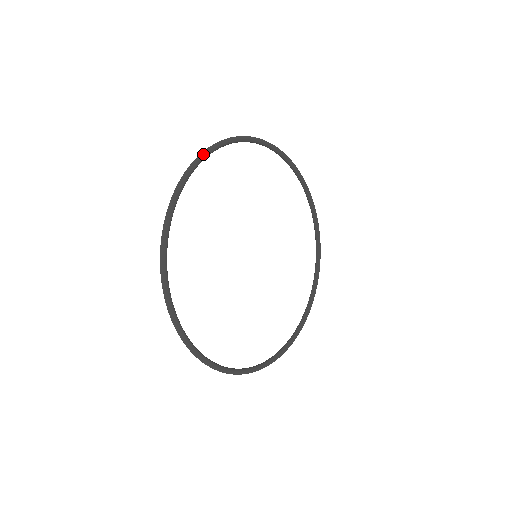
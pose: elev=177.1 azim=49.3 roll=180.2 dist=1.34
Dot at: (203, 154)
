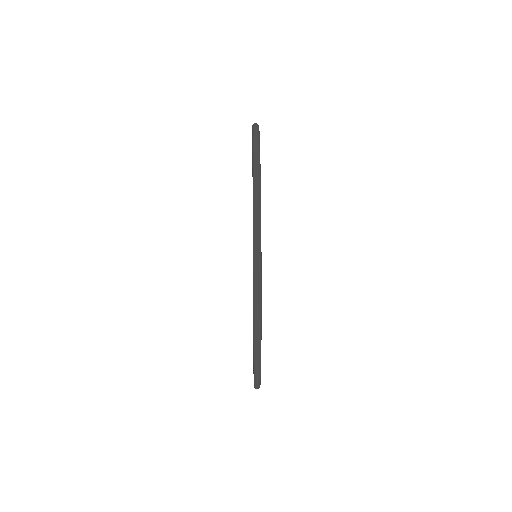
Dot at: (260, 356)
